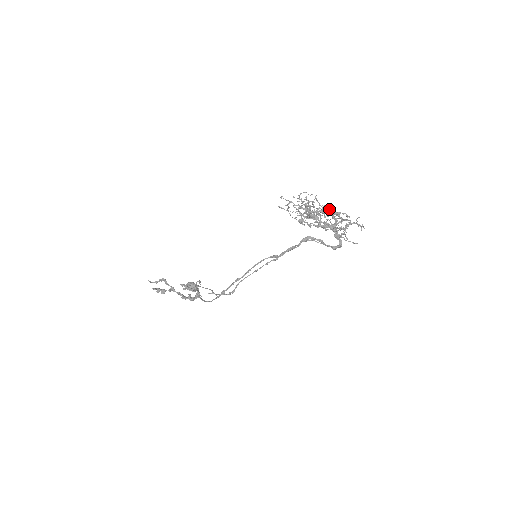
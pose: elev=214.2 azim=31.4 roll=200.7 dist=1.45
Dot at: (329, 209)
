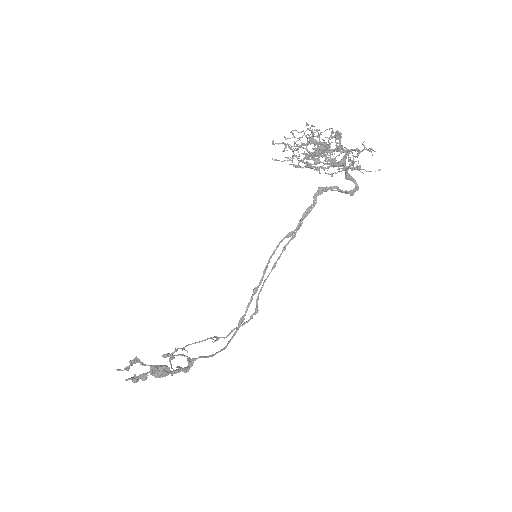
Dot at: (337, 133)
